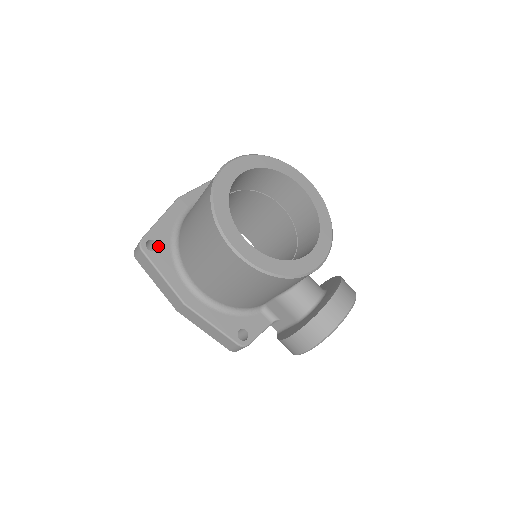
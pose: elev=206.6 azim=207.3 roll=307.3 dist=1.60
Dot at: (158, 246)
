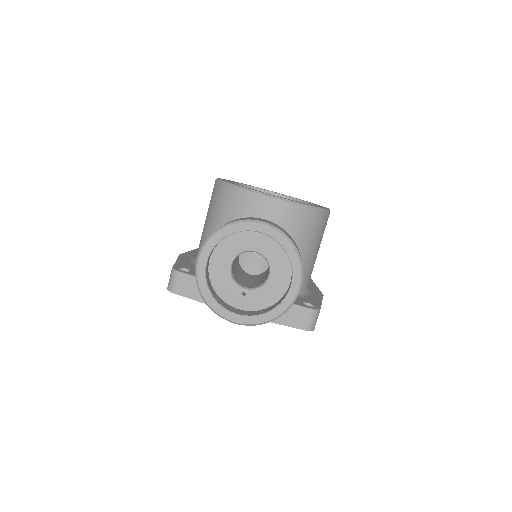
Dot at: occluded
